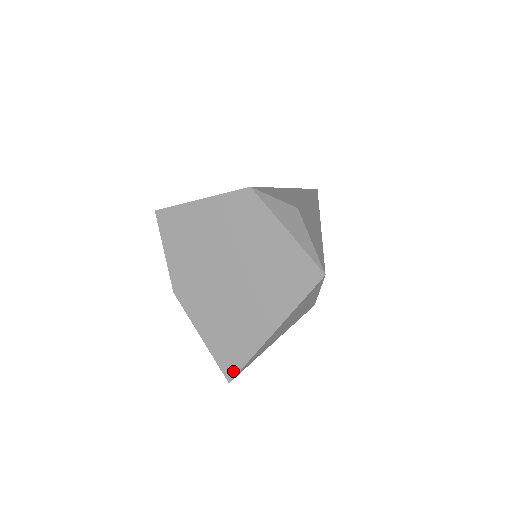
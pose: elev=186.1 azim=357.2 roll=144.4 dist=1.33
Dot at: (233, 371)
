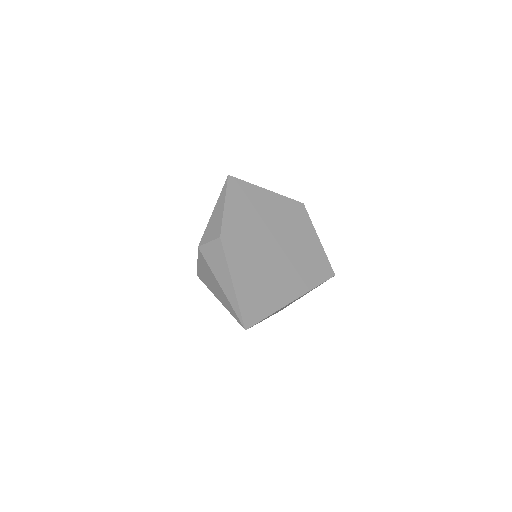
Dot at: (253, 320)
